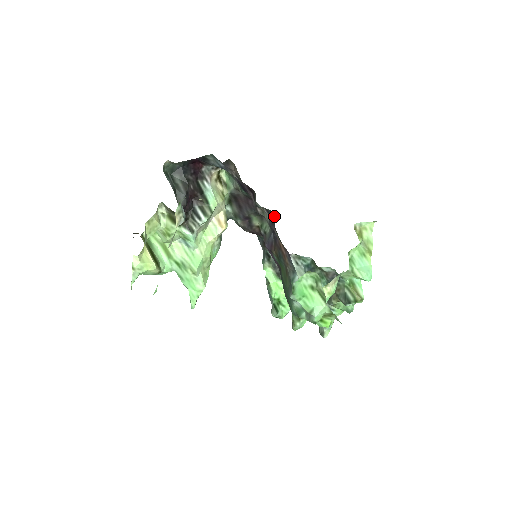
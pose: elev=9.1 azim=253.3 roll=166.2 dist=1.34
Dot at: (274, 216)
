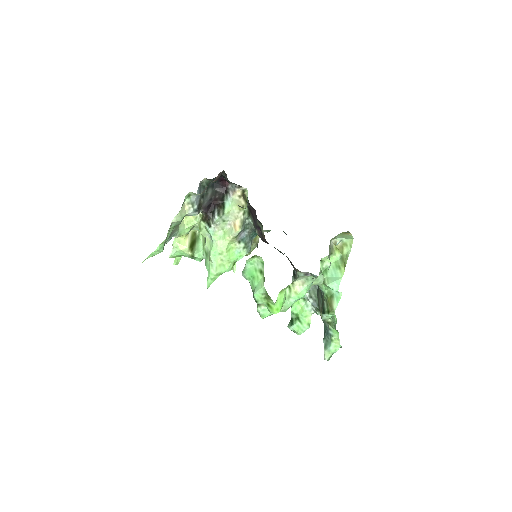
Dot at: occluded
